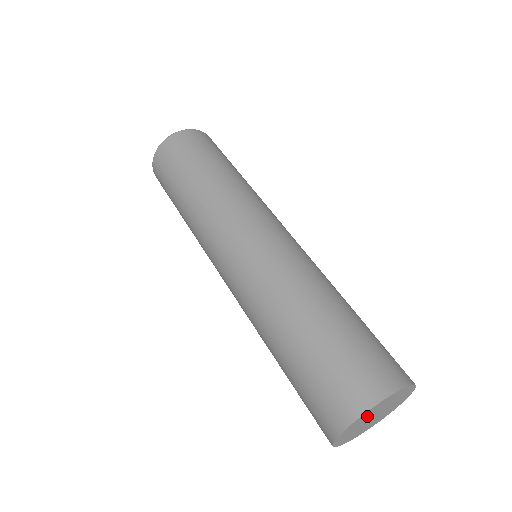
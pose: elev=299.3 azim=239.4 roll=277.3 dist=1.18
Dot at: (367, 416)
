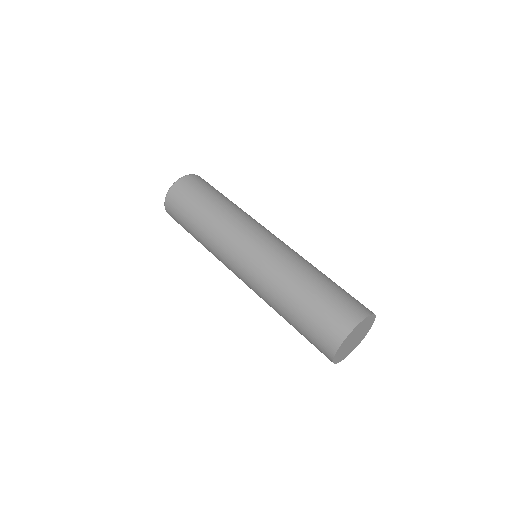
Dot at: (357, 331)
